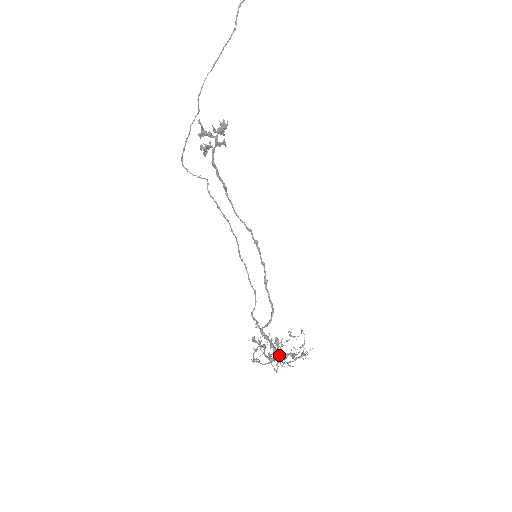
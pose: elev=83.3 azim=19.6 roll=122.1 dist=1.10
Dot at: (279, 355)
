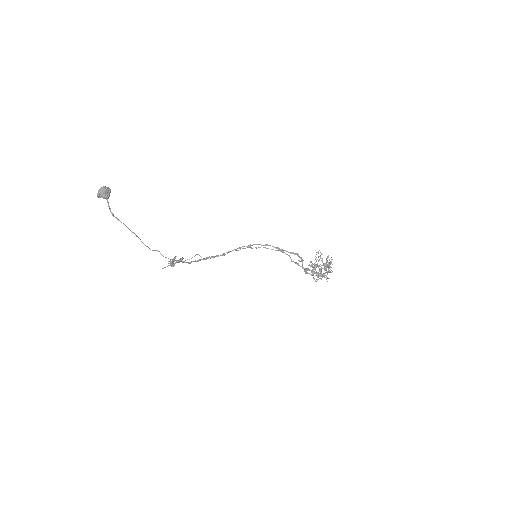
Dot at: (320, 274)
